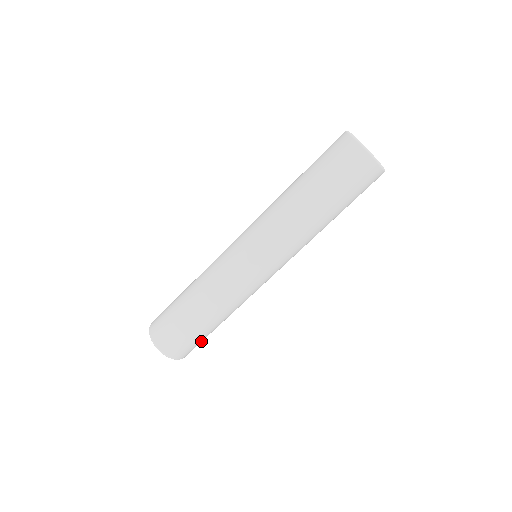
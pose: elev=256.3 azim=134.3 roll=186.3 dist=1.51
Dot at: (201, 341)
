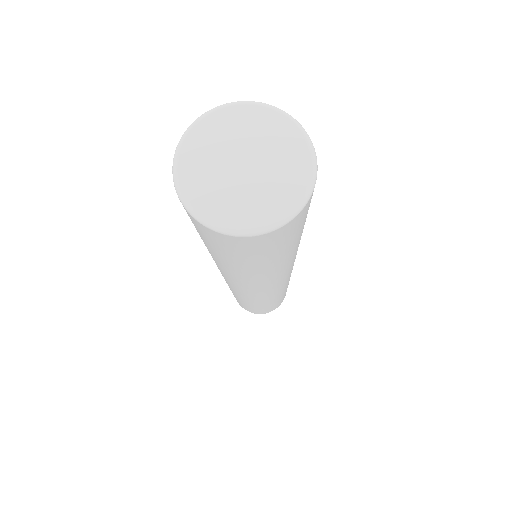
Dot at: (286, 291)
